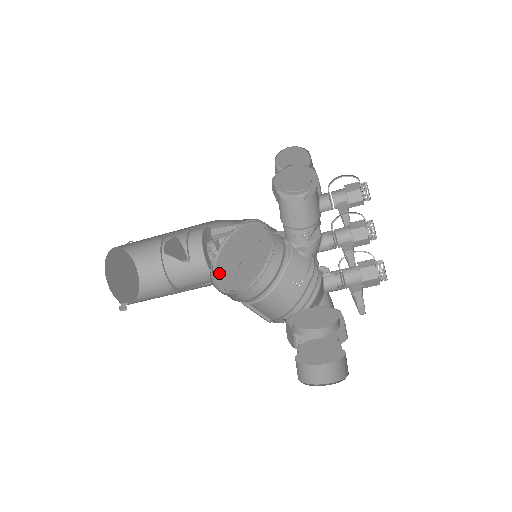
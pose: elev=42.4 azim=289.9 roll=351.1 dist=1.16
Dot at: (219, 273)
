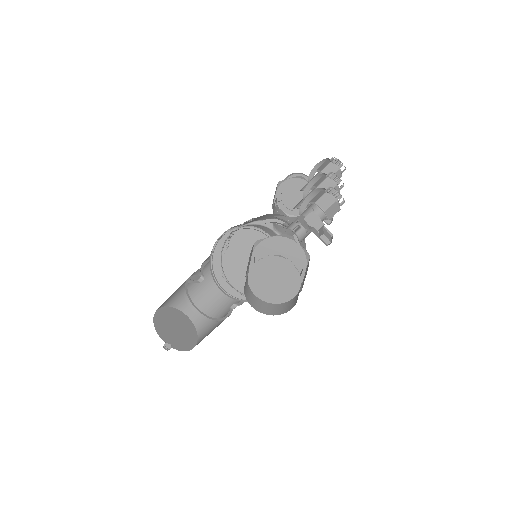
Dot at: (220, 275)
